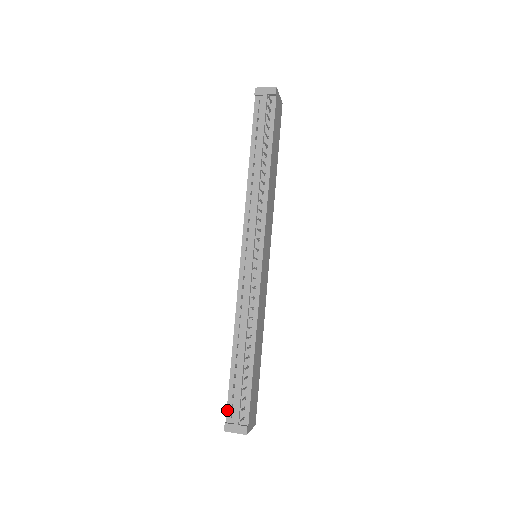
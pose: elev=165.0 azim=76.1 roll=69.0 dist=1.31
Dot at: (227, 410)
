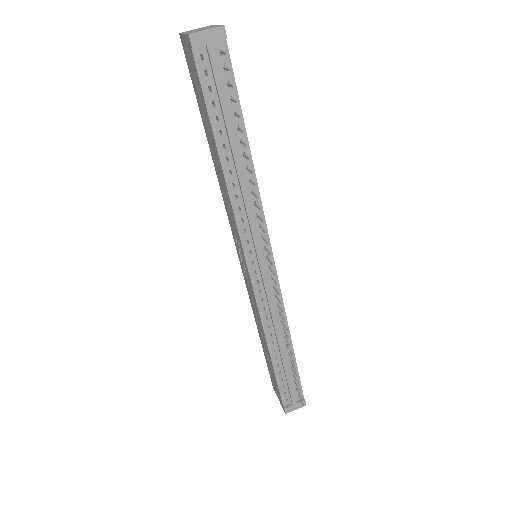
Dot at: (281, 399)
